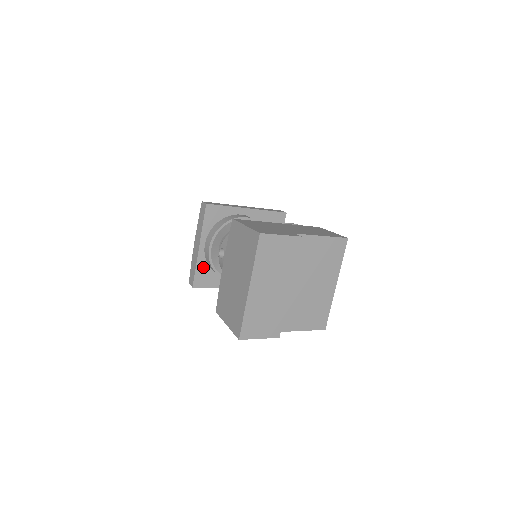
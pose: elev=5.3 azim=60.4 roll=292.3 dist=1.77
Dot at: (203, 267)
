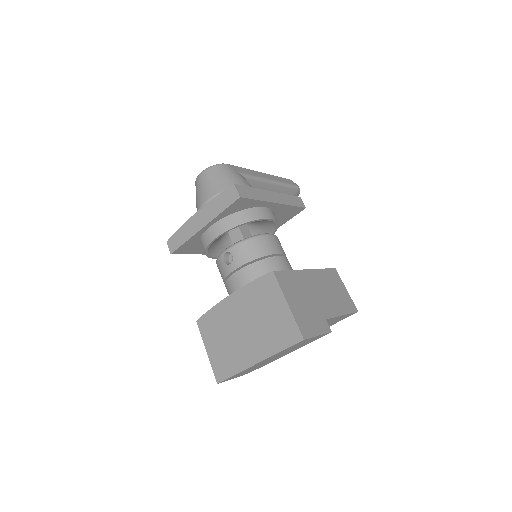
Dot at: (194, 241)
